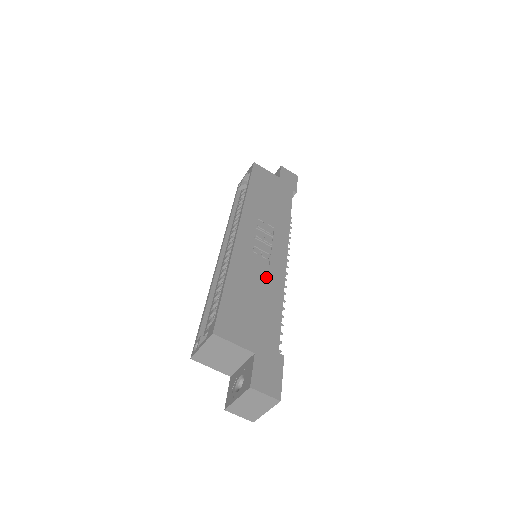
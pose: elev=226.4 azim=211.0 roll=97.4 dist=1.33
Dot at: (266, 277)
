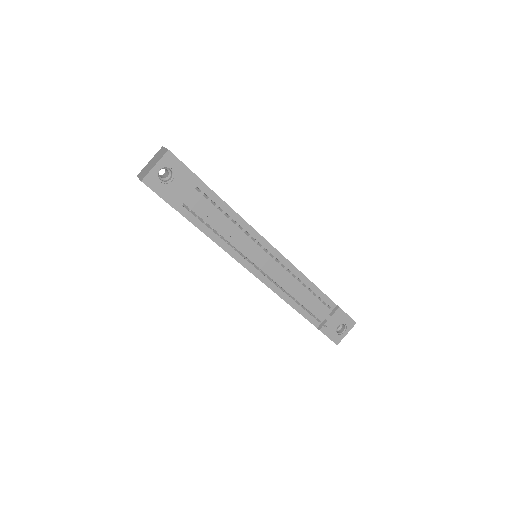
Dot at: occluded
